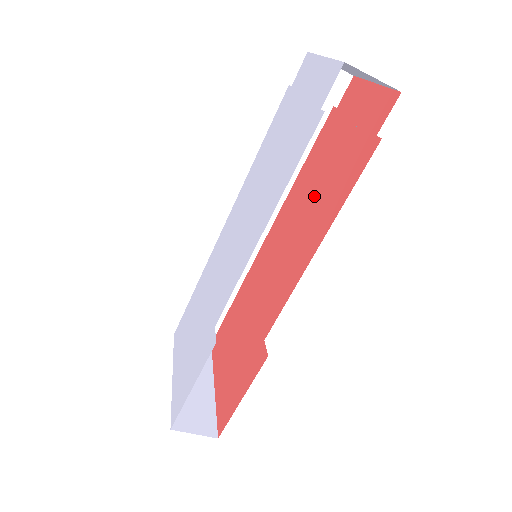
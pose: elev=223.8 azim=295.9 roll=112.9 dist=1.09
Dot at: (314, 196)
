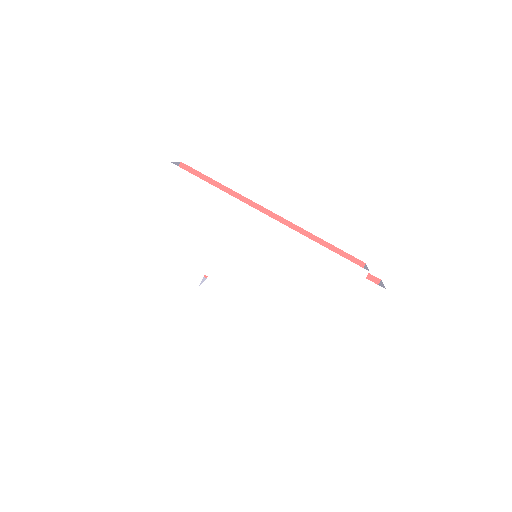
Dot at: occluded
